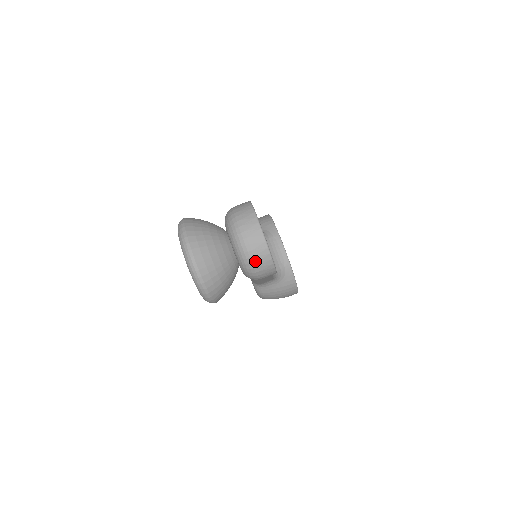
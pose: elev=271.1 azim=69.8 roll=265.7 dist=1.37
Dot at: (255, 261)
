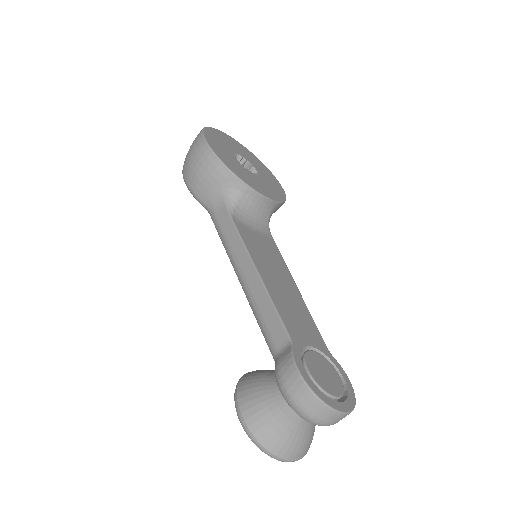
Dot at: occluded
